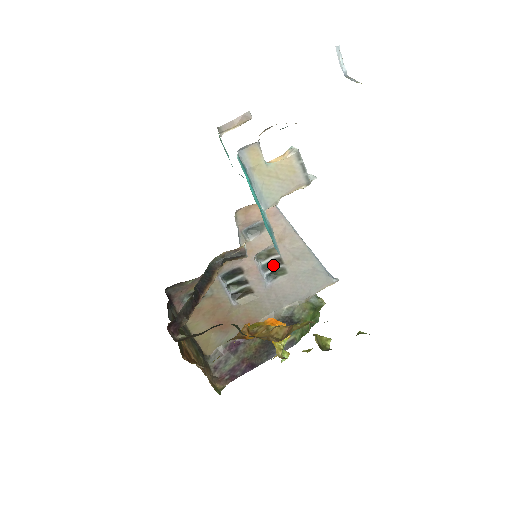
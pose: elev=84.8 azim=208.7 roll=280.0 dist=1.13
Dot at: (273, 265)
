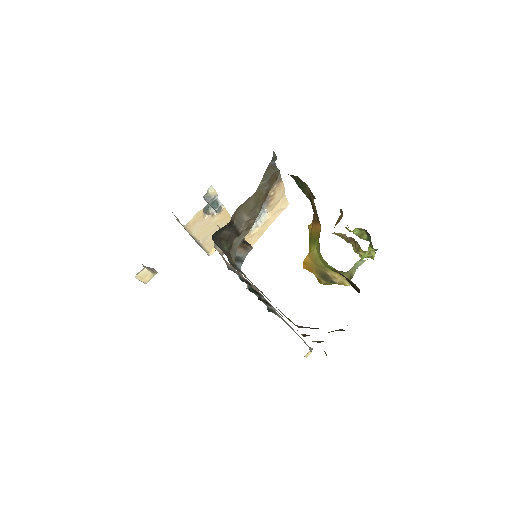
Dot at: (263, 302)
